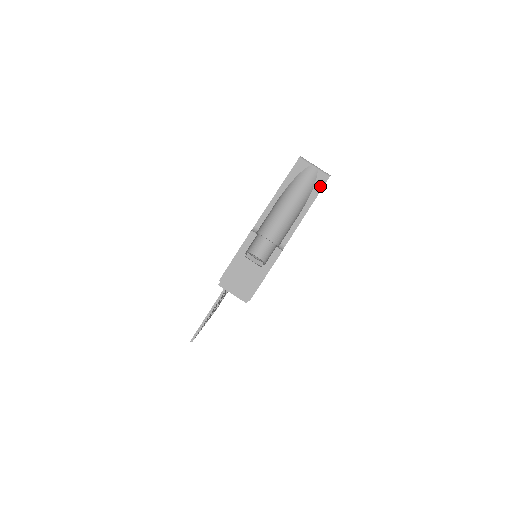
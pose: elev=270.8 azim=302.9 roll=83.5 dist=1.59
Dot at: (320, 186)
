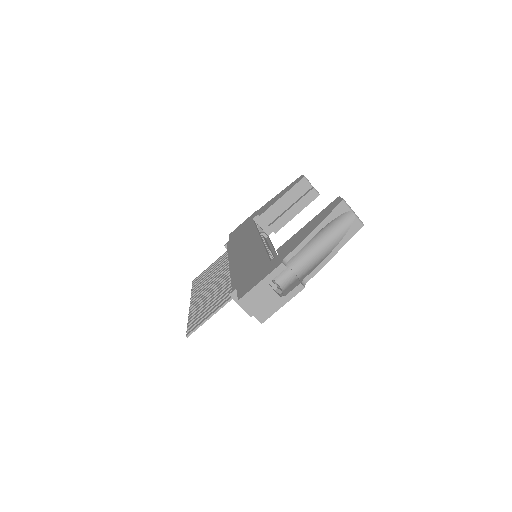
Dot at: (353, 233)
